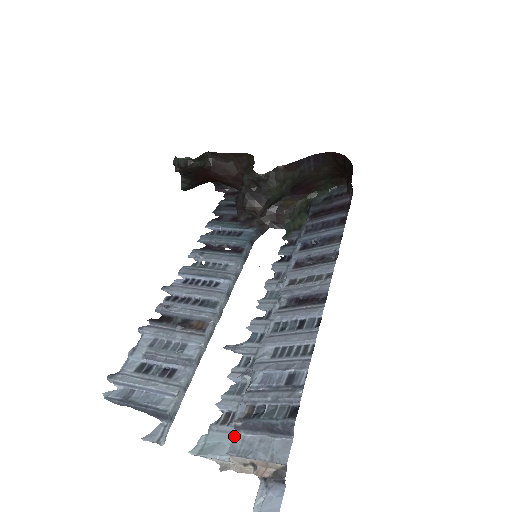
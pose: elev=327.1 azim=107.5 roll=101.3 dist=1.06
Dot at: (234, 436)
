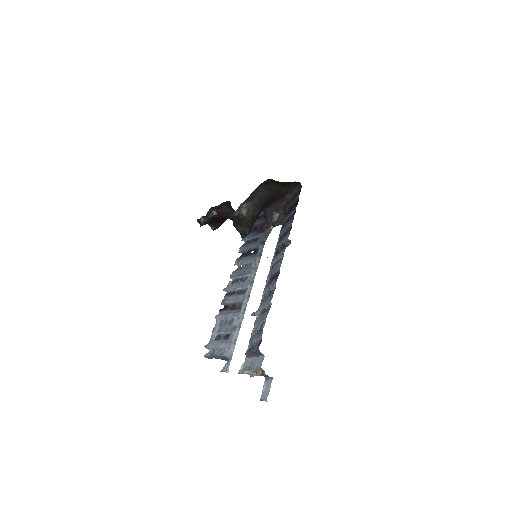
Dot at: (247, 361)
